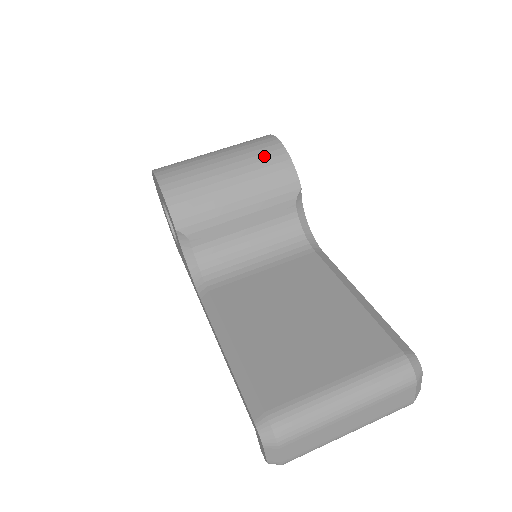
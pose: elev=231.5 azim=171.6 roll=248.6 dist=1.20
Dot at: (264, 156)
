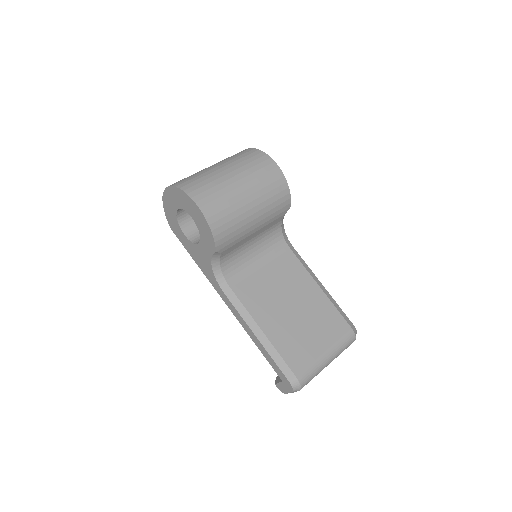
Dot at: (273, 186)
